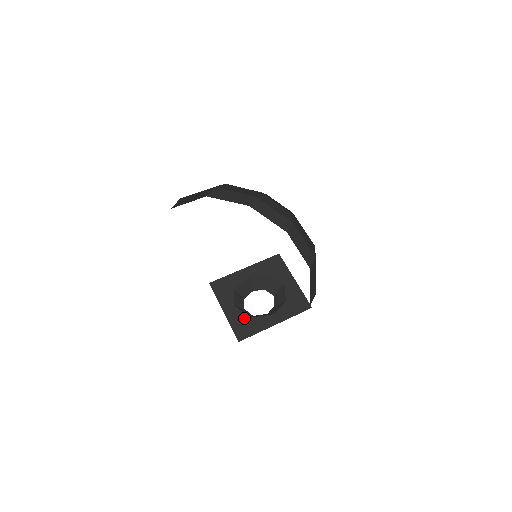
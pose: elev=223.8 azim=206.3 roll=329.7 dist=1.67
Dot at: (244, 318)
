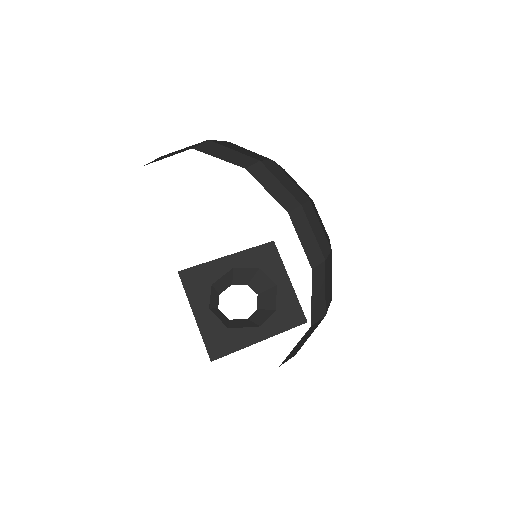
Dot at: (221, 328)
